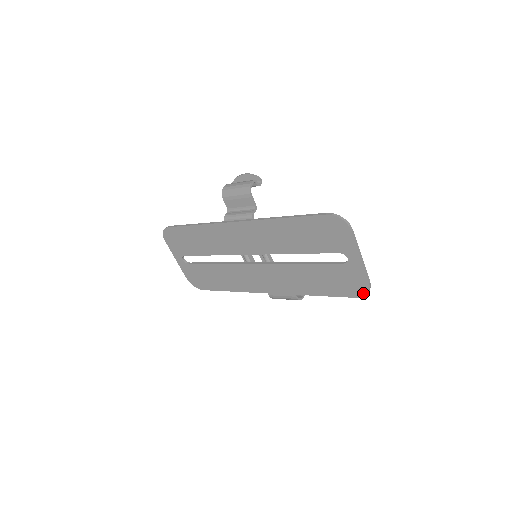
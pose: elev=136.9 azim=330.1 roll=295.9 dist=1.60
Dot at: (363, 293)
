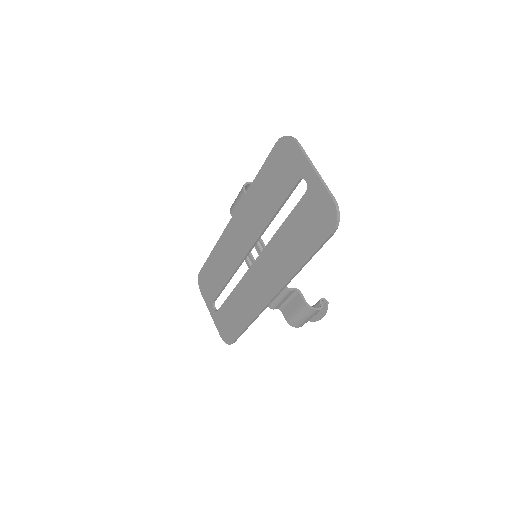
Dot at: (334, 220)
